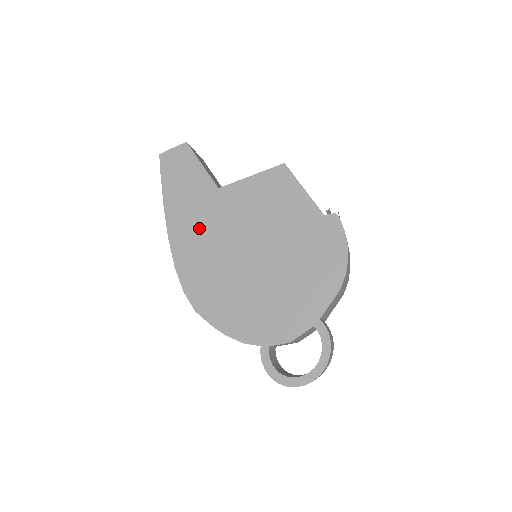
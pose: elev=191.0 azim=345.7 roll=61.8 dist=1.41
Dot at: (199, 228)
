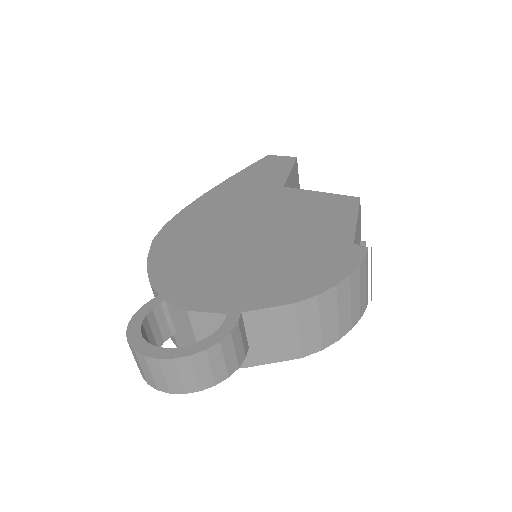
Dot at: (235, 199)
